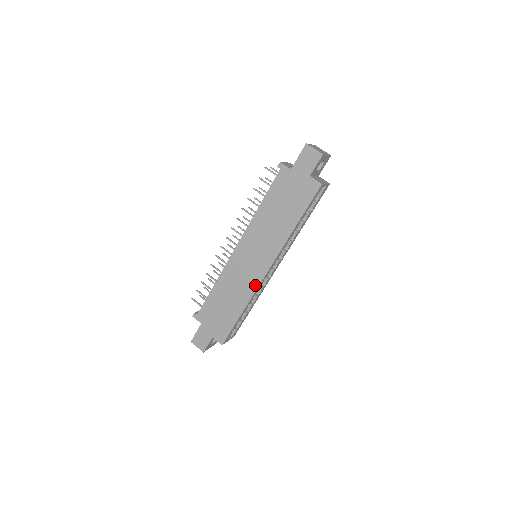
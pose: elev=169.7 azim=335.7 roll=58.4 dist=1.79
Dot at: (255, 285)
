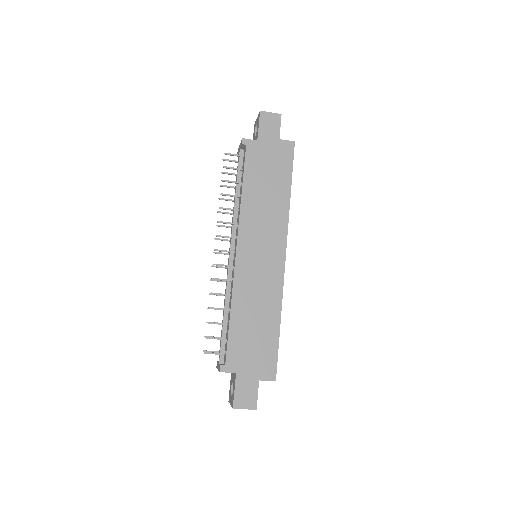
Dot at: (279, 281)
